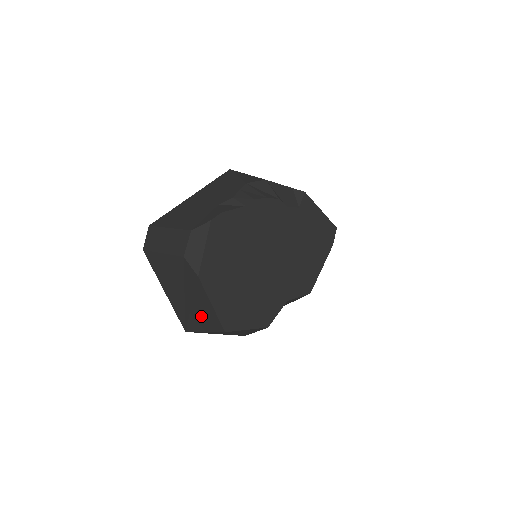
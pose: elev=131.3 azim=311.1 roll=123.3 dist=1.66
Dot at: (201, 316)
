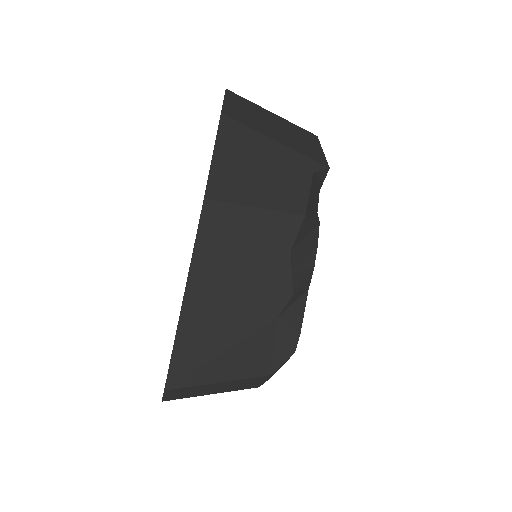
Dot at: occluded
